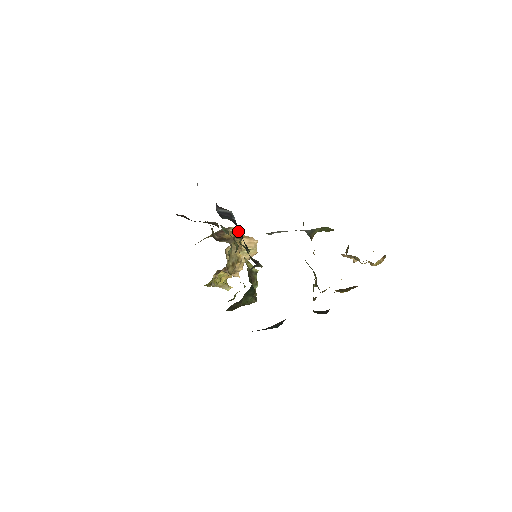
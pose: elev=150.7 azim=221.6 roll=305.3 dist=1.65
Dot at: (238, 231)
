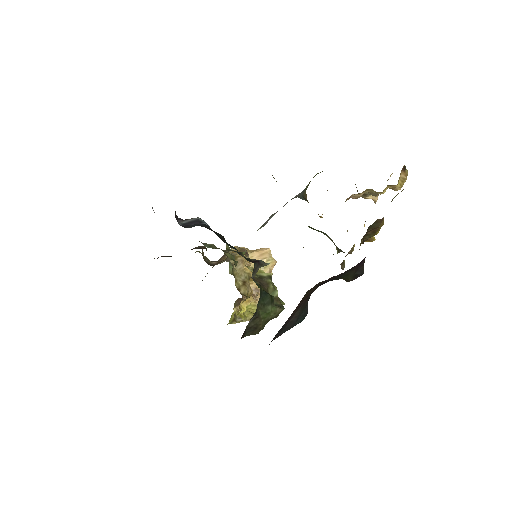
Dot at: occluded
